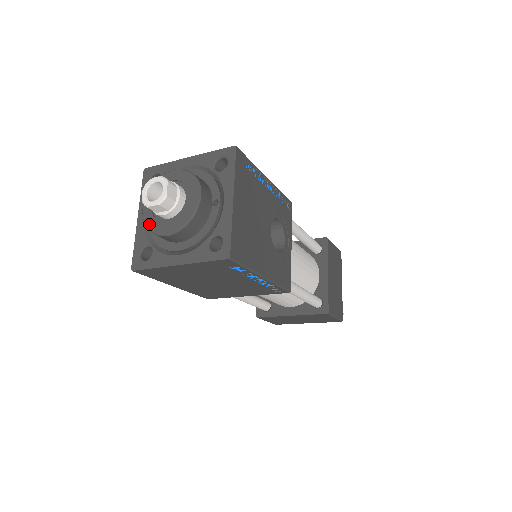
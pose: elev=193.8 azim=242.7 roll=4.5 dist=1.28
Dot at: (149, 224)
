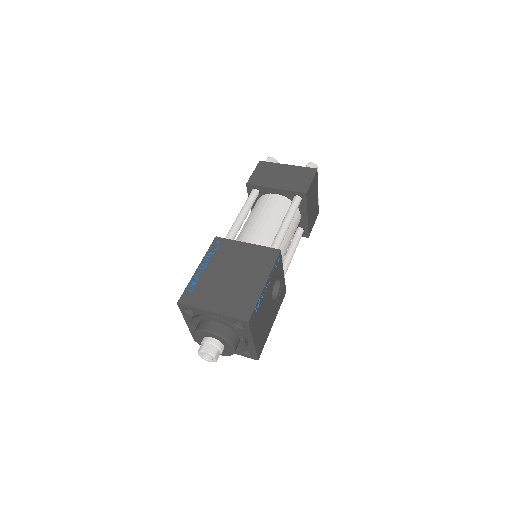
Dot at: occluded
